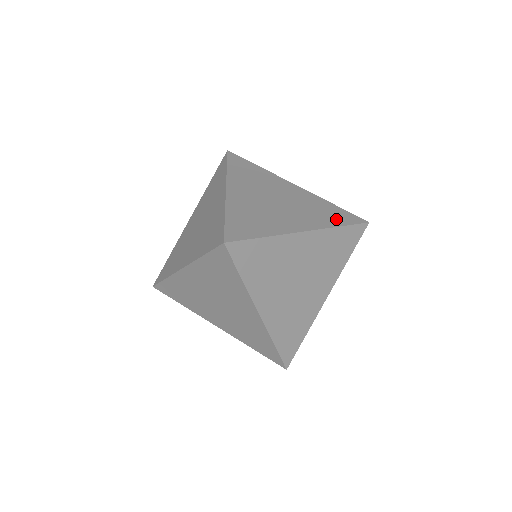
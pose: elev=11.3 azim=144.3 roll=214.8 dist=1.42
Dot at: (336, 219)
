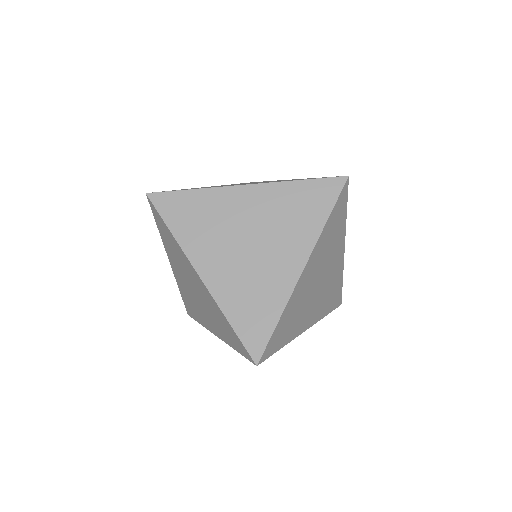
Dot at: (317, 210)
